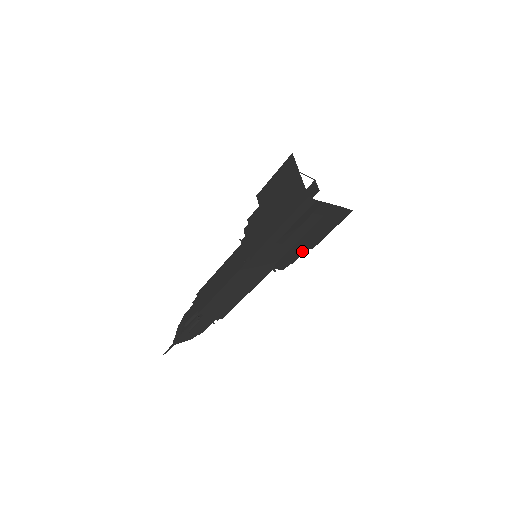
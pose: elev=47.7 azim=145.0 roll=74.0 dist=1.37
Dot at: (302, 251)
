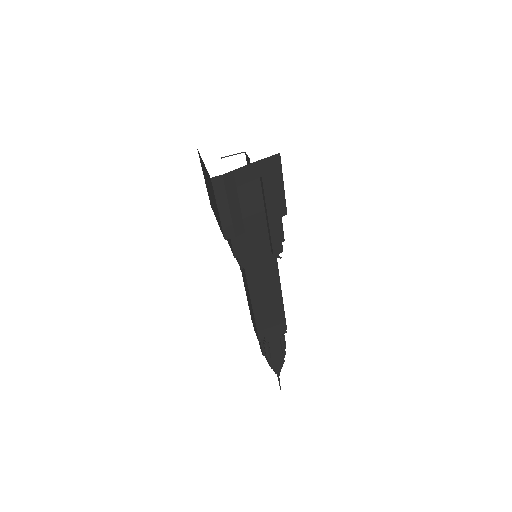
Dot at: (278, 224)
